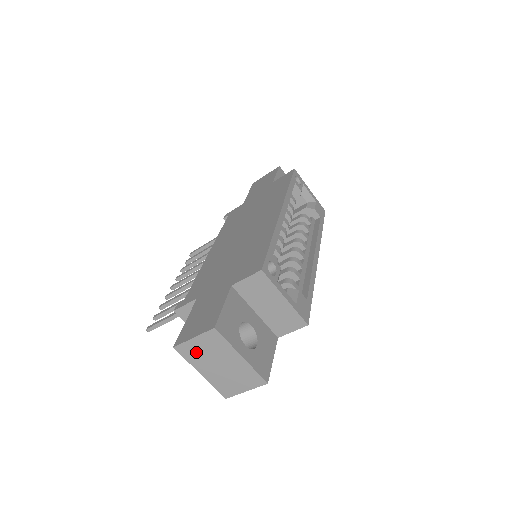
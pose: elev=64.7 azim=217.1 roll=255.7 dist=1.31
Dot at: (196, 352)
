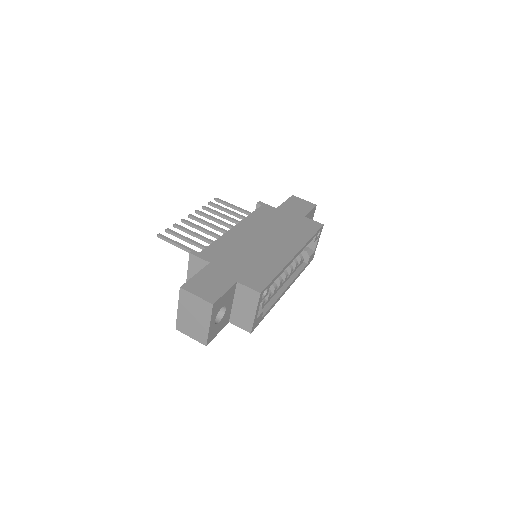
Dot at: (189, 301)
